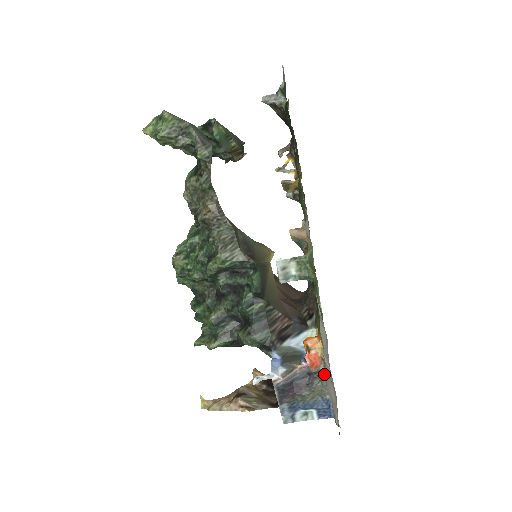
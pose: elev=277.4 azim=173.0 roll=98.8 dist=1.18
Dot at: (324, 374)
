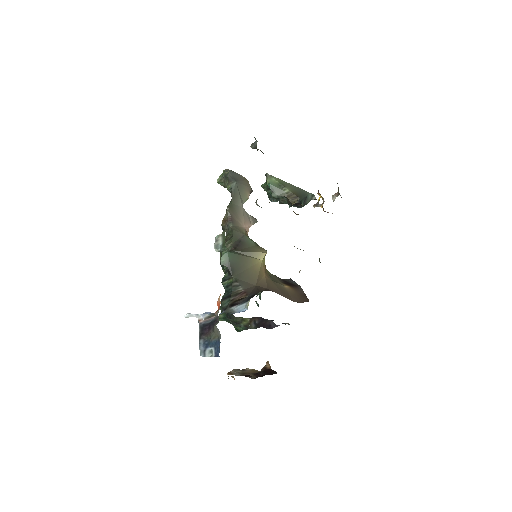
Dot at: (217, 316)
